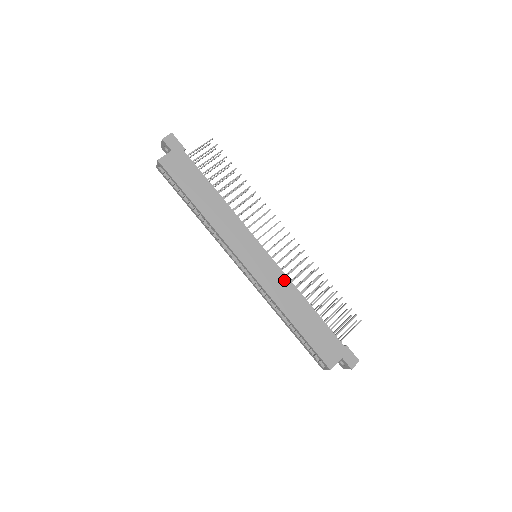
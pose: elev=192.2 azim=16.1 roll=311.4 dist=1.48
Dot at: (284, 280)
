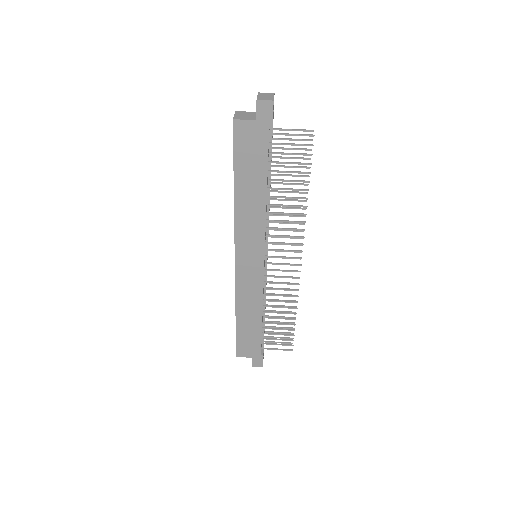
Dot at: (258, 292)
